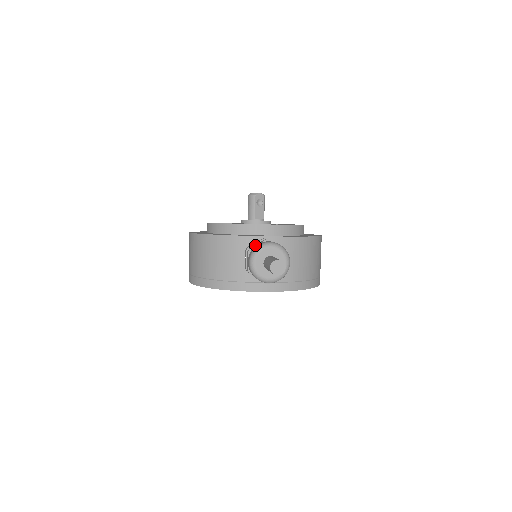
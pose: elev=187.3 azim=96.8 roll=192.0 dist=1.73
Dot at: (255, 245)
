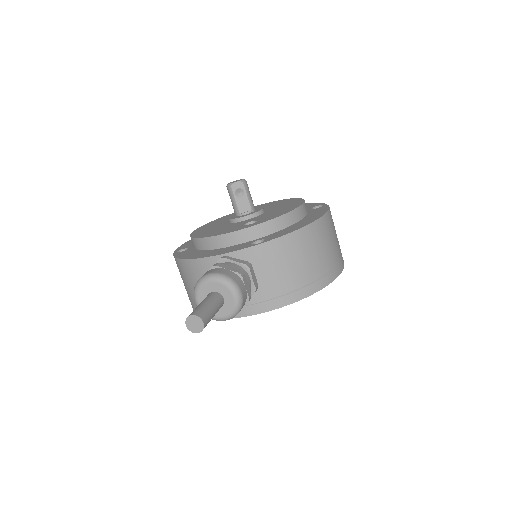
Dot at: occluded
